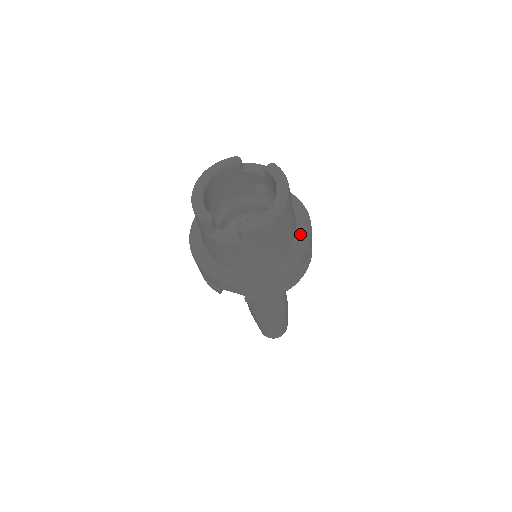
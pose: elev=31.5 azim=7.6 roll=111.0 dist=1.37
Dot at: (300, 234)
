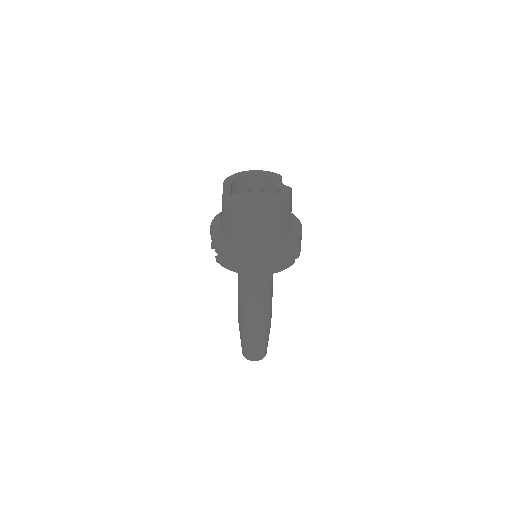
Dot at: (275, 245)
